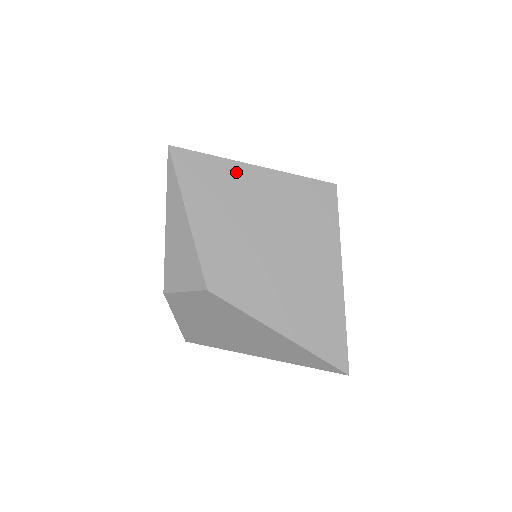
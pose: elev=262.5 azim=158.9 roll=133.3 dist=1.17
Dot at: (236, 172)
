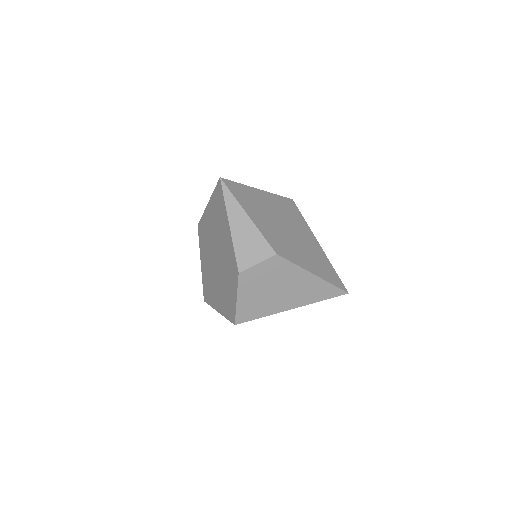
Dot at: (254, 192)
